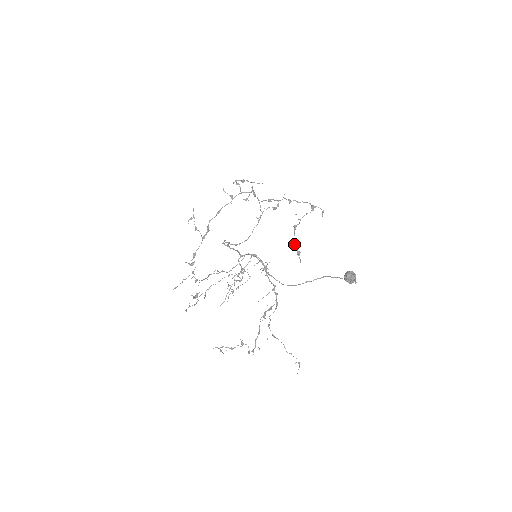
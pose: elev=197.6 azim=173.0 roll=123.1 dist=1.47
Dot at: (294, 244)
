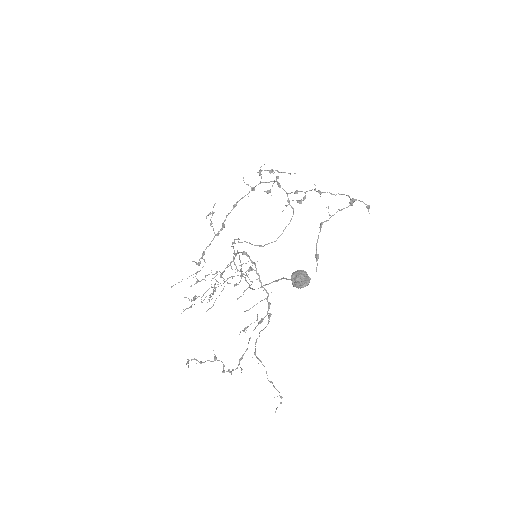
Dot at: occluded
